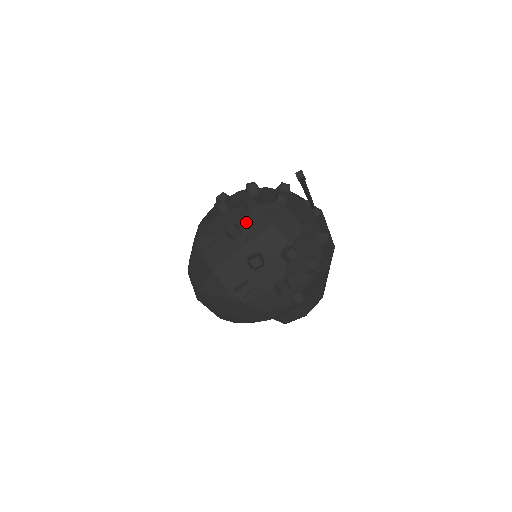
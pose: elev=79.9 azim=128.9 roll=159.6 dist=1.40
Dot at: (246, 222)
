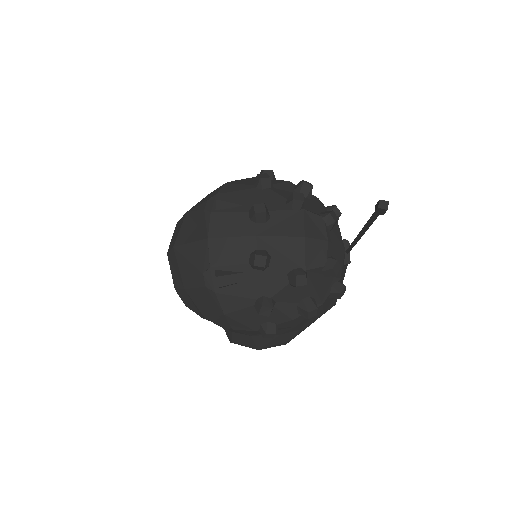
Dot at: (278, 214)
